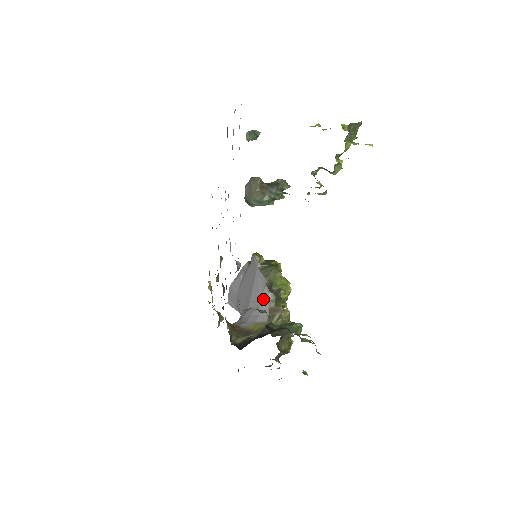
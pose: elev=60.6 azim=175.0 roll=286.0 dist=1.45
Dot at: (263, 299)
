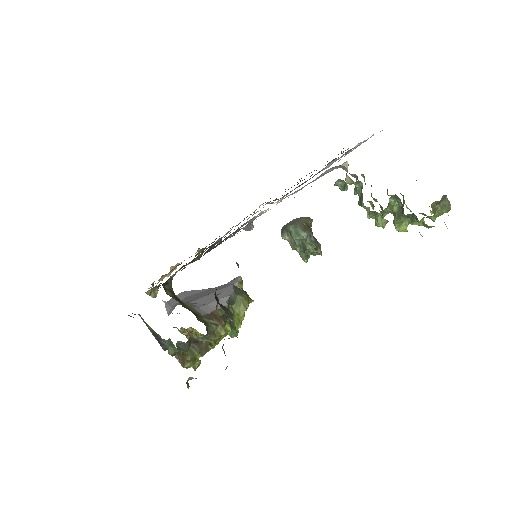
Dot at: (215, 302)
